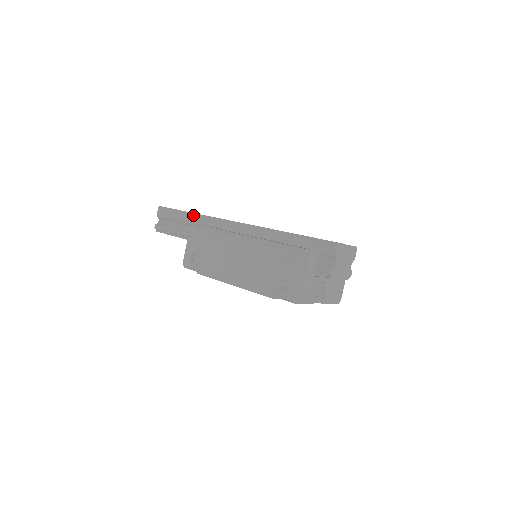
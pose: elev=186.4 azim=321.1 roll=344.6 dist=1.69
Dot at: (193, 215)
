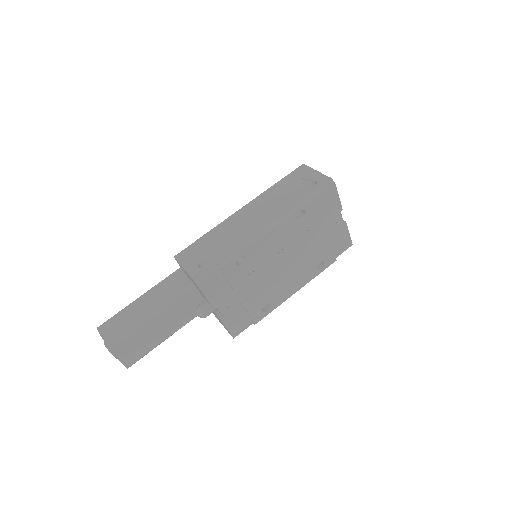
Dot at: (158, 284)
